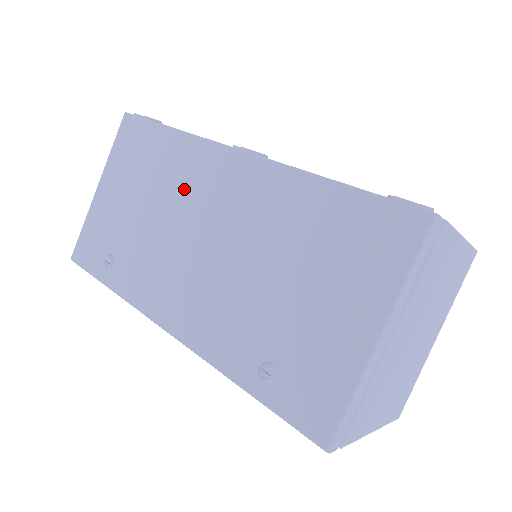
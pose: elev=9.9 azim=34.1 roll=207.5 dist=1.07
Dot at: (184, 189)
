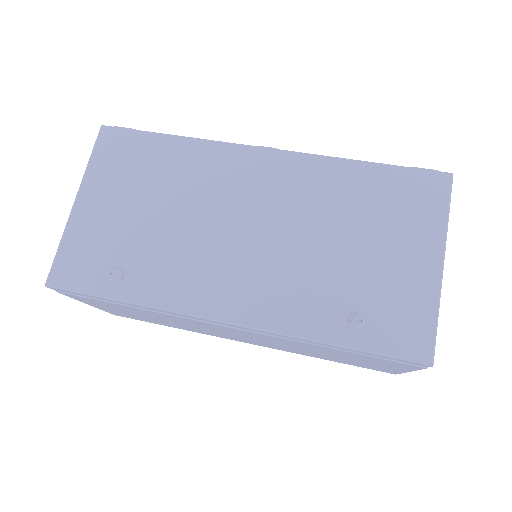
Dot at: (209, 186)
